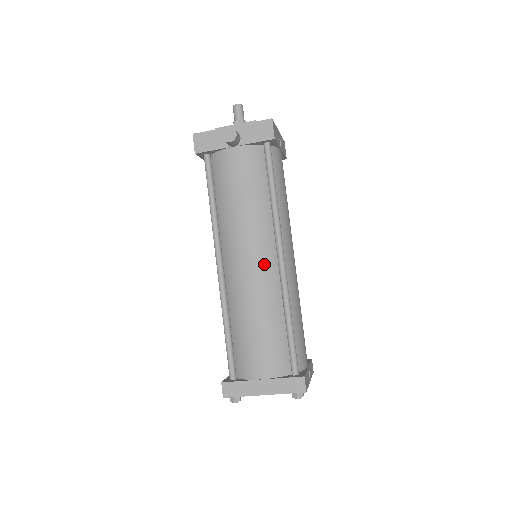
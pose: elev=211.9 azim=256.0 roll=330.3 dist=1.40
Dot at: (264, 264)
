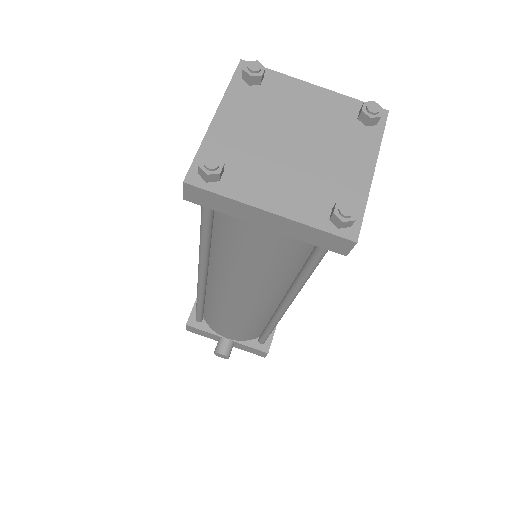
Dot at: occluded
